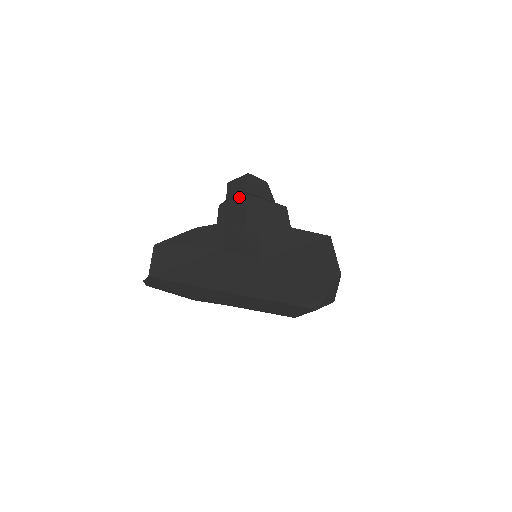
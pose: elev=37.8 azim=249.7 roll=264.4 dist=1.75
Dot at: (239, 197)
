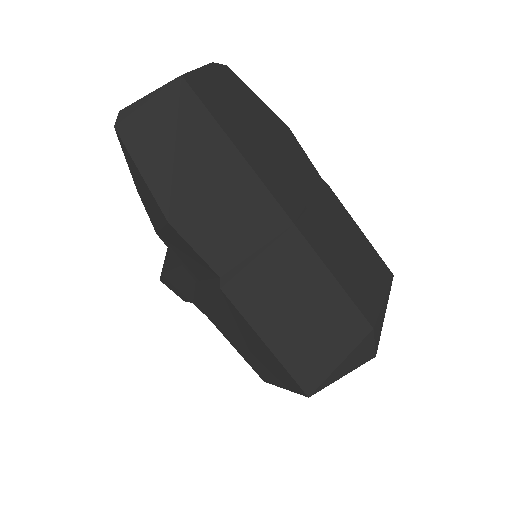
Dot at: occluded
